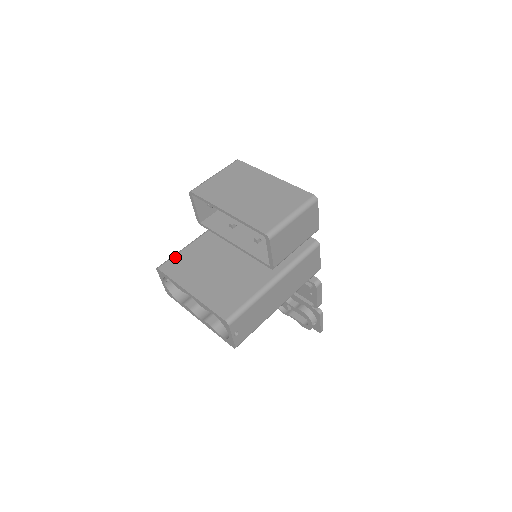
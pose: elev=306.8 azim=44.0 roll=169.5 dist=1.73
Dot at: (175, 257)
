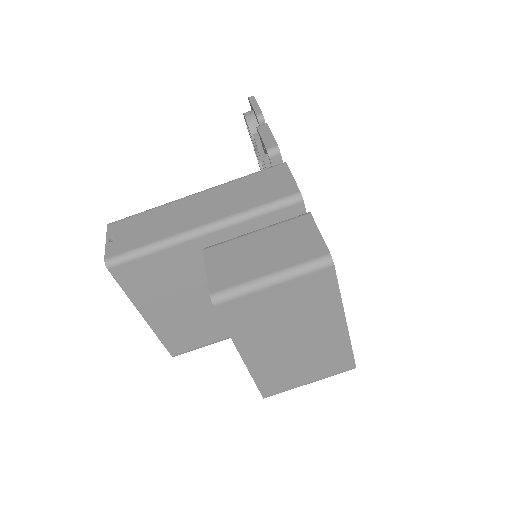
Dot at: (141, 261)
